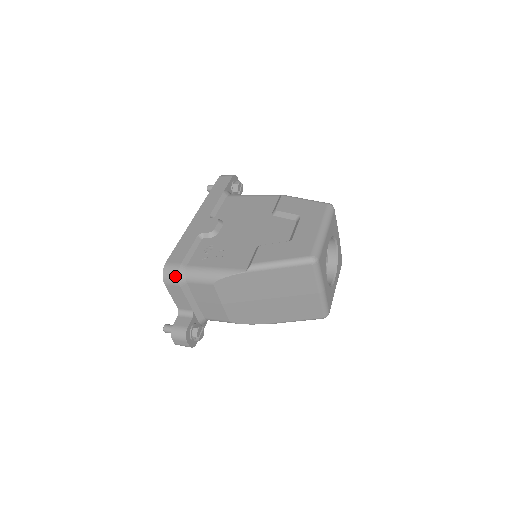
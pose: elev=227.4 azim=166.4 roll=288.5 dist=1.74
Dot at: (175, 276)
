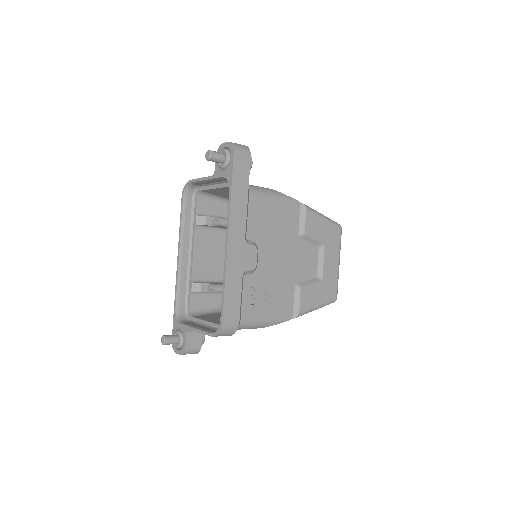
Dot at: (231, 334)
